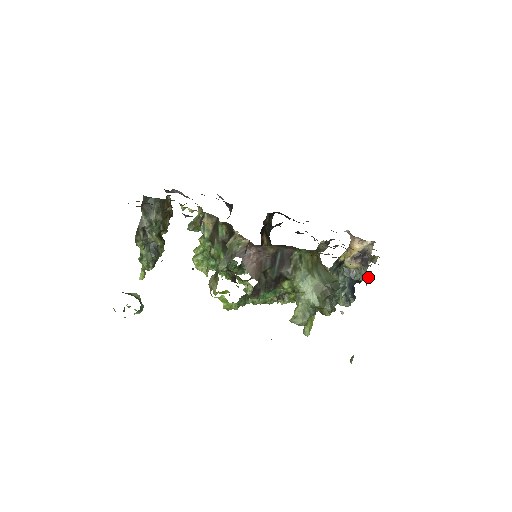
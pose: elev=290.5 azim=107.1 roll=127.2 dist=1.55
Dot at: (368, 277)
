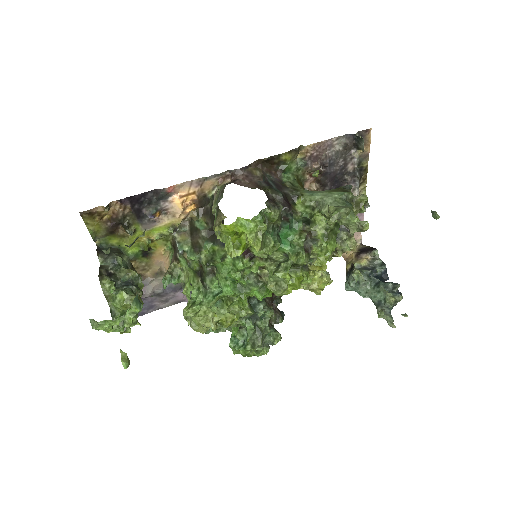
Dot at: (357, 136)
